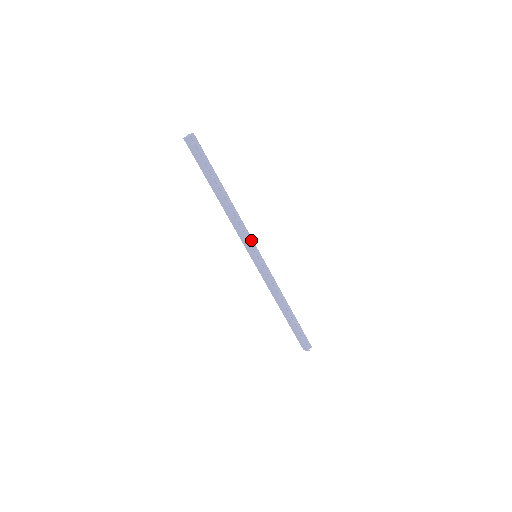
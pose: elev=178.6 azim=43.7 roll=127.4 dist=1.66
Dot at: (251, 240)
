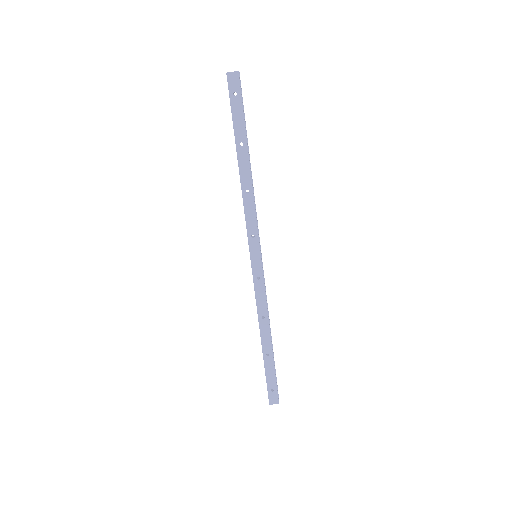
Dot at: (258, 232)
